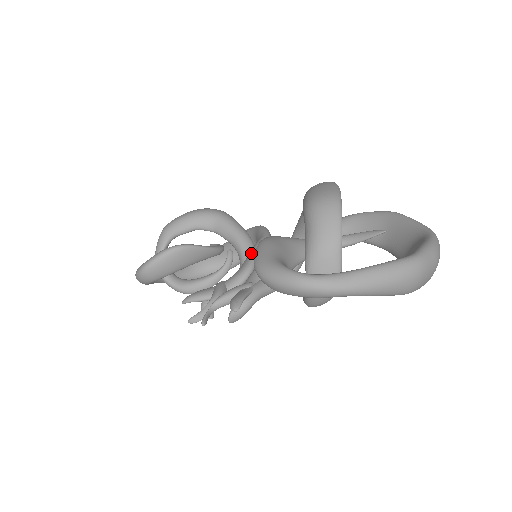
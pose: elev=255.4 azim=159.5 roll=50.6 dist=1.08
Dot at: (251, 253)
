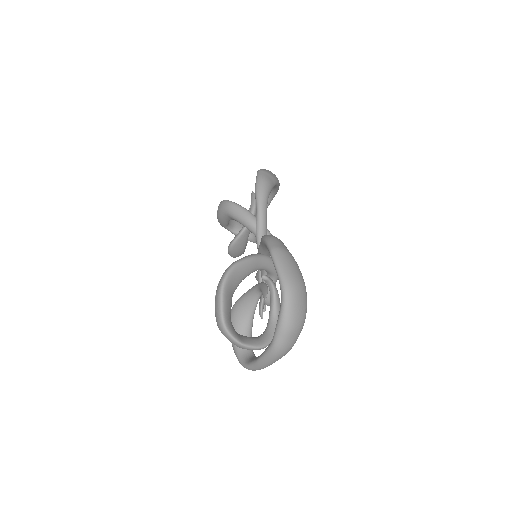
Dot at: occluded
